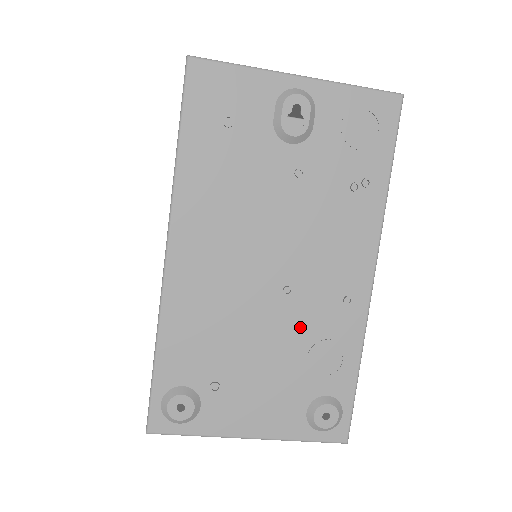
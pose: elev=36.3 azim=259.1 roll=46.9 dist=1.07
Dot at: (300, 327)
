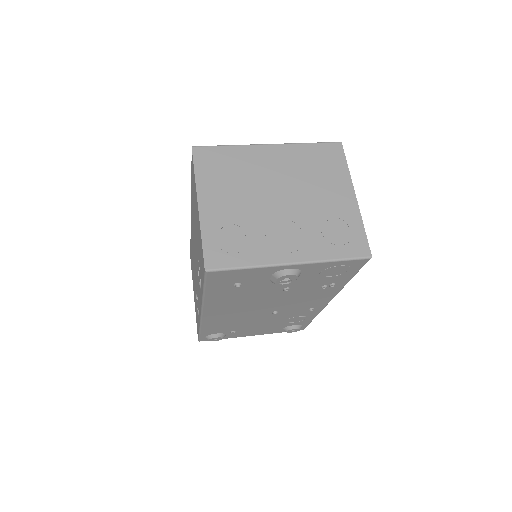
Dot at: (282, 317)
